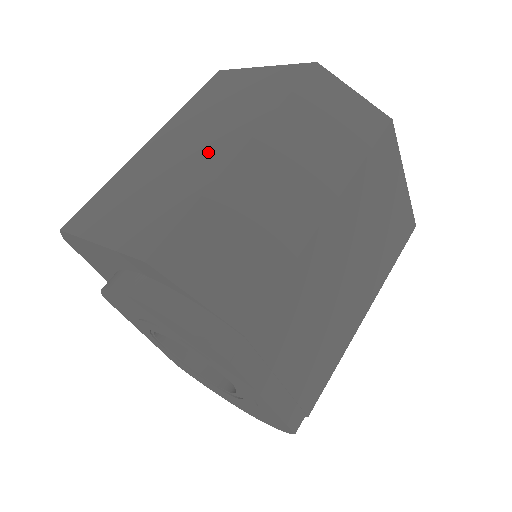
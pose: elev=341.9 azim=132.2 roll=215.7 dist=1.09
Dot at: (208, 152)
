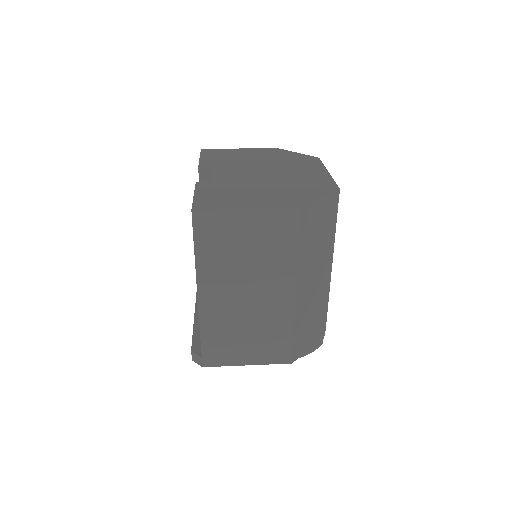
Dot at: (270, 299)
